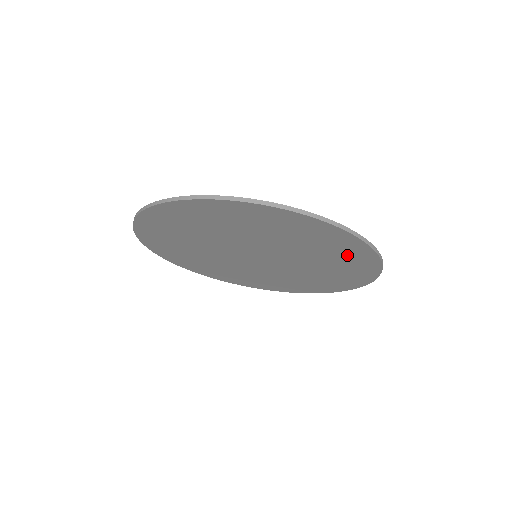
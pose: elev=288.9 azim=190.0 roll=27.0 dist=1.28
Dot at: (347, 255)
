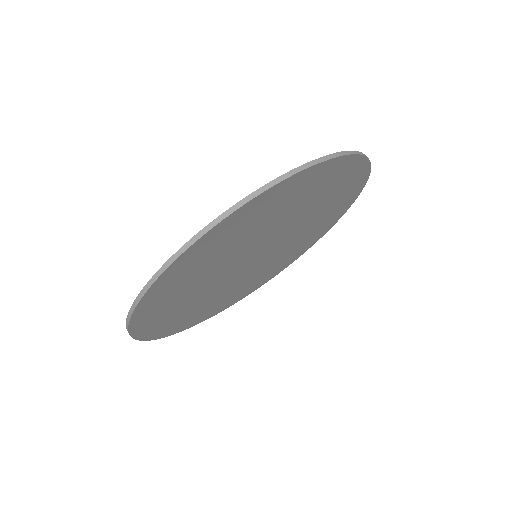
Dot at: (260, 212)
